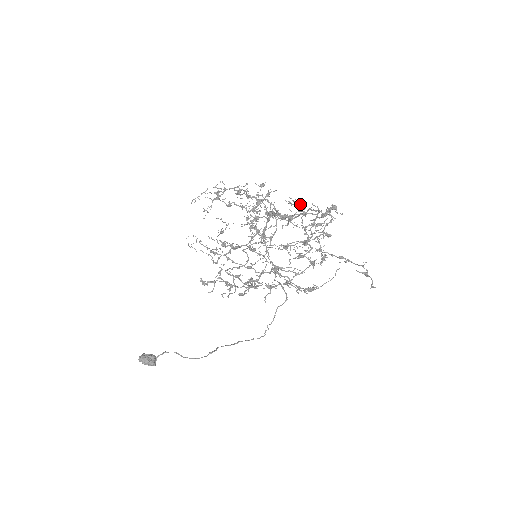
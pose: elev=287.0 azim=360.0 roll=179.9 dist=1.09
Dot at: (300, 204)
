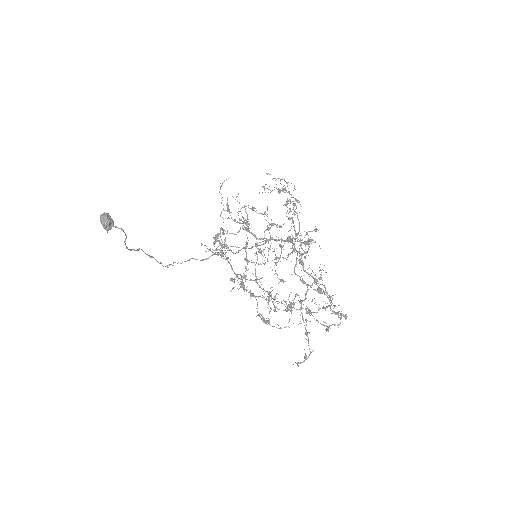
Dot at: occluded
